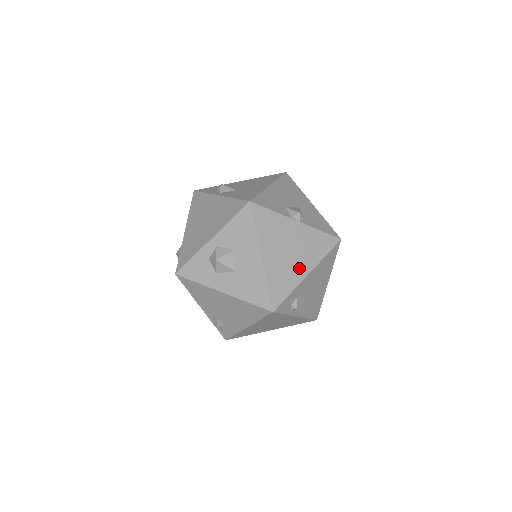
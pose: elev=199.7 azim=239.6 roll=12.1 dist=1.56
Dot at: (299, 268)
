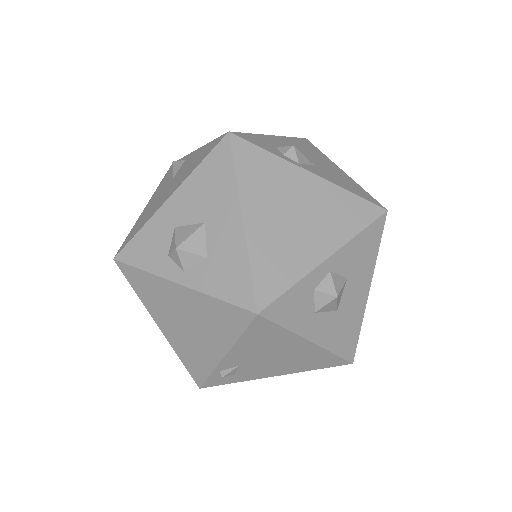
Dot at: occluded
